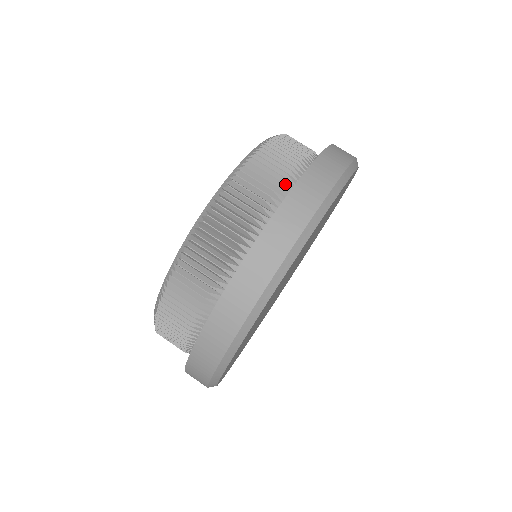
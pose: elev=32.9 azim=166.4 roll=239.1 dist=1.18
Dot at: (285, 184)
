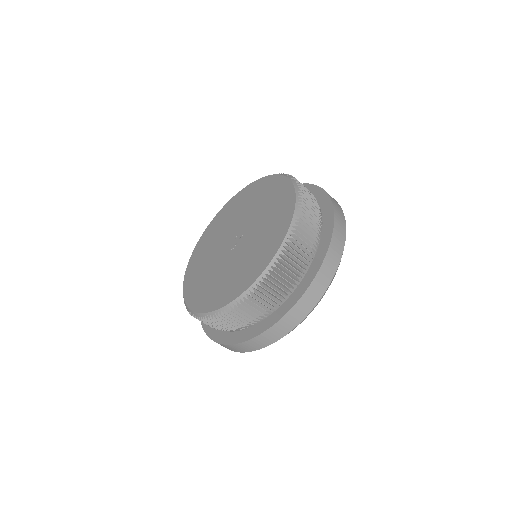
Dot at: (293, 282)
